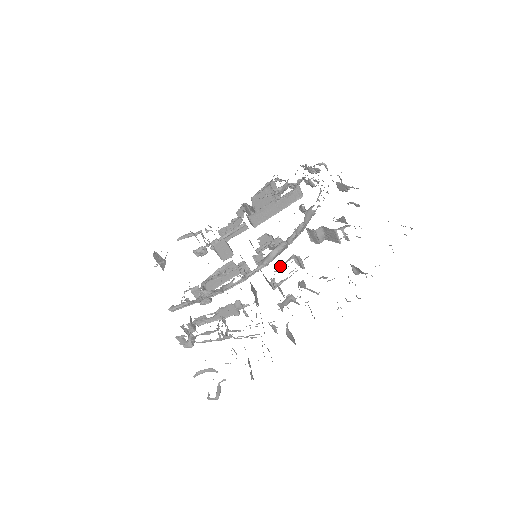
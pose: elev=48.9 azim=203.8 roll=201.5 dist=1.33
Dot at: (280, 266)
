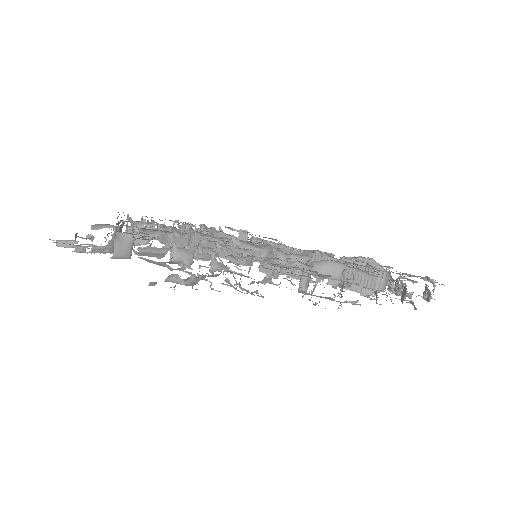
Dot at: occluded
